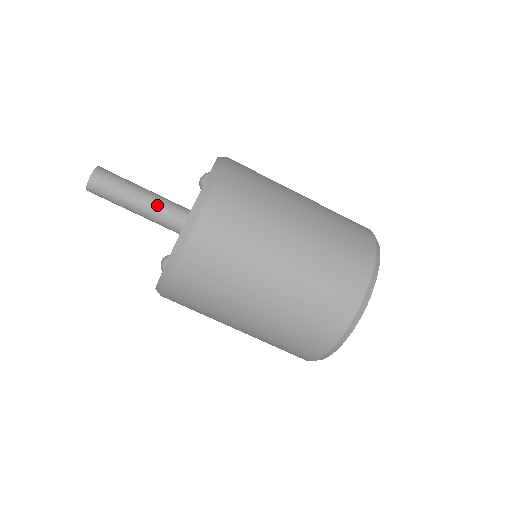
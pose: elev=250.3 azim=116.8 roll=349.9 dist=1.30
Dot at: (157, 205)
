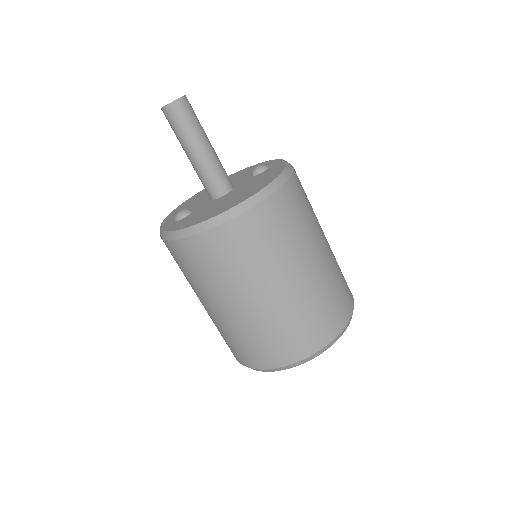
Dot at: (214, 163)
